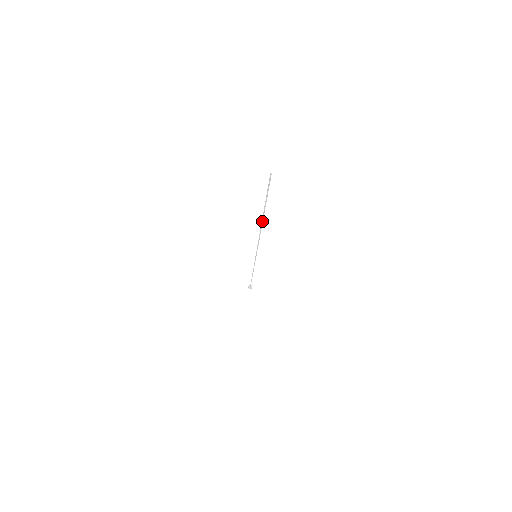
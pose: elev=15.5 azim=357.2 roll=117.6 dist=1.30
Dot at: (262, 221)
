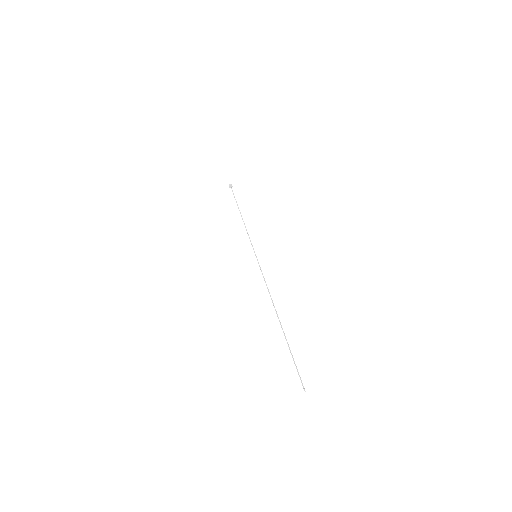
Dot at: (279, 321)
